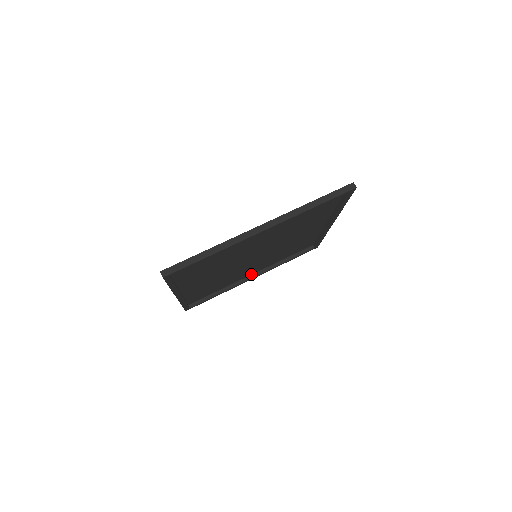
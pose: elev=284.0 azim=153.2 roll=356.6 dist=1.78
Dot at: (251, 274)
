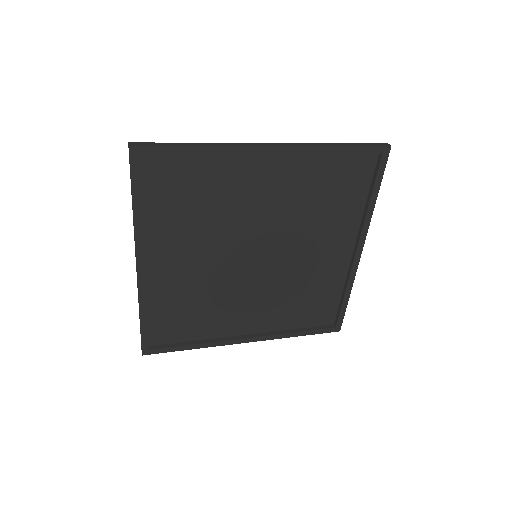
Dot at: (245, 333)
